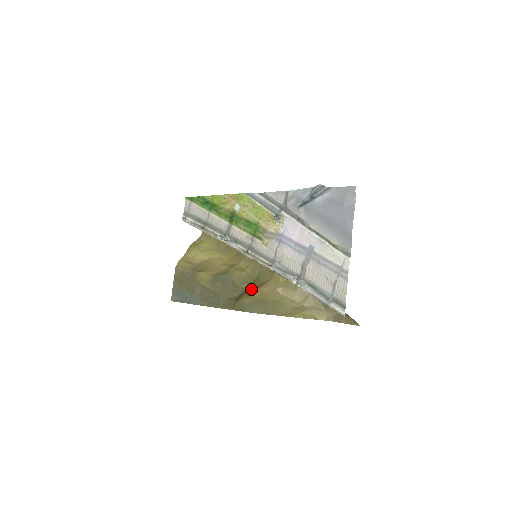
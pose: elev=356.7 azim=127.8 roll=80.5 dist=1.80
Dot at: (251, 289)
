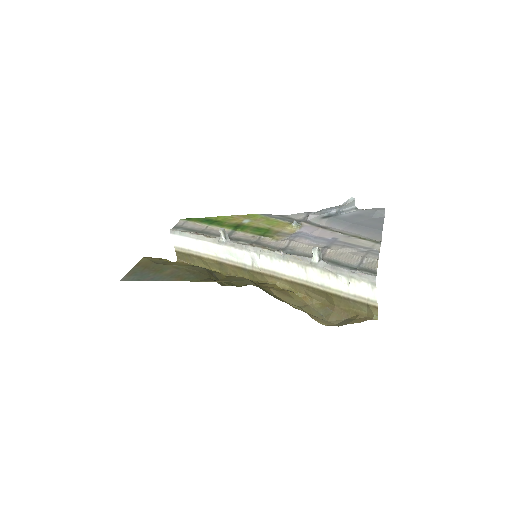
Dot at: occluded
